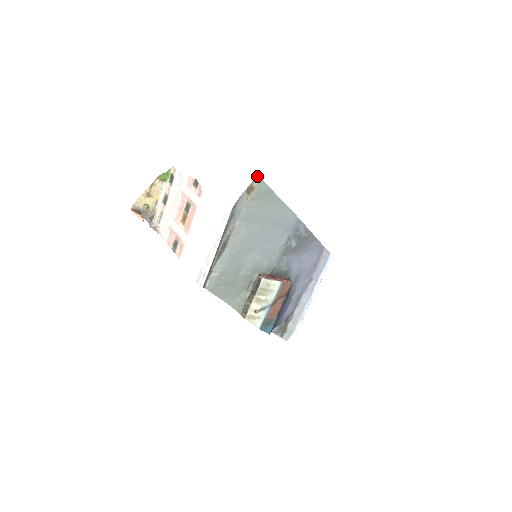
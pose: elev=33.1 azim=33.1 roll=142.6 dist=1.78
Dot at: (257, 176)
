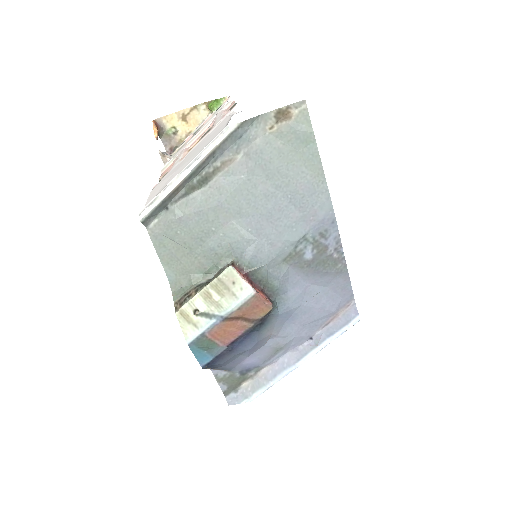
Dot at: (303, 100)
